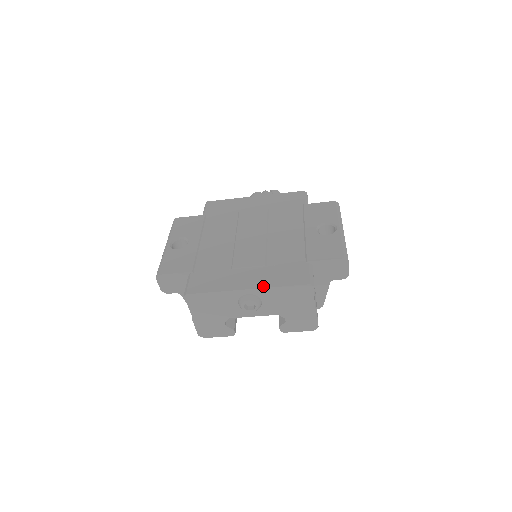
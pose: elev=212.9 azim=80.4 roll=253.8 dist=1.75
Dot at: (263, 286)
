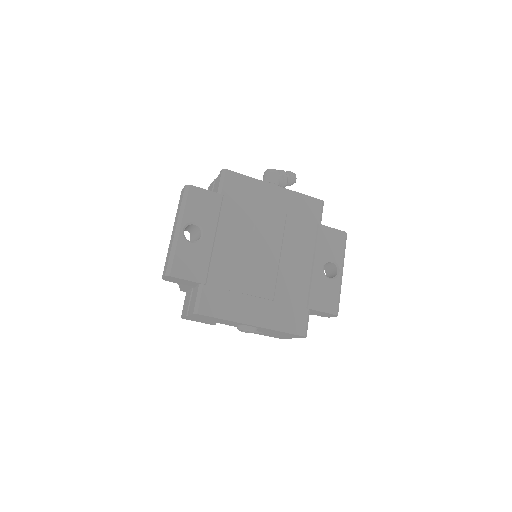
Dot at: (268, 327)
